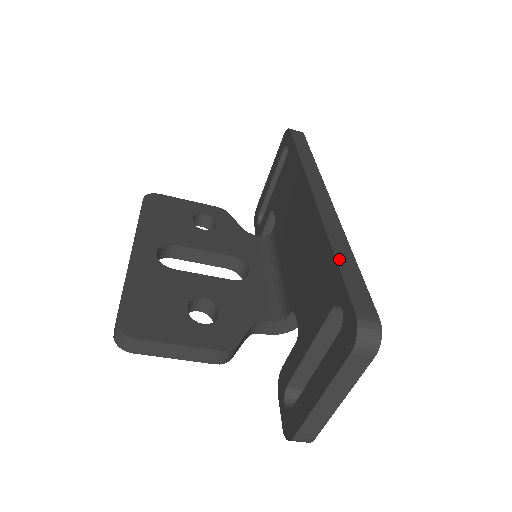
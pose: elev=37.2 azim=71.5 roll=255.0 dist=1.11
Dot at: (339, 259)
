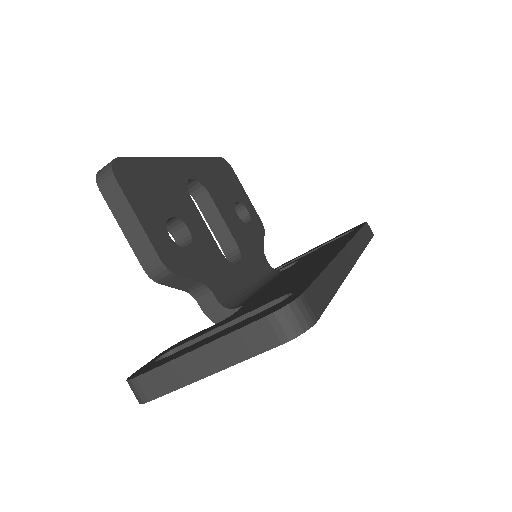
Dot at: (326, 273)
